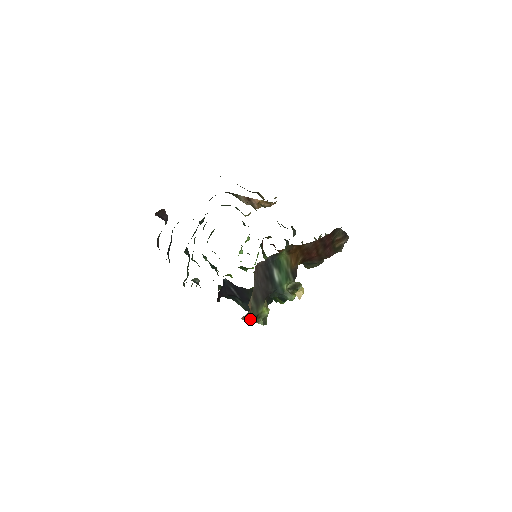
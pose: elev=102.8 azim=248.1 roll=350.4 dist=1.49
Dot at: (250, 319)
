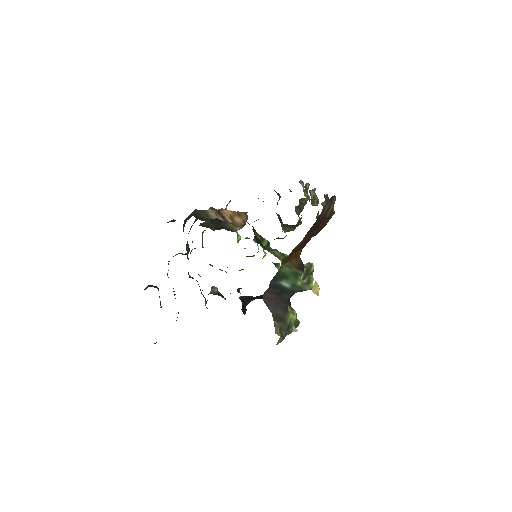
Dot at: (283, 337)
